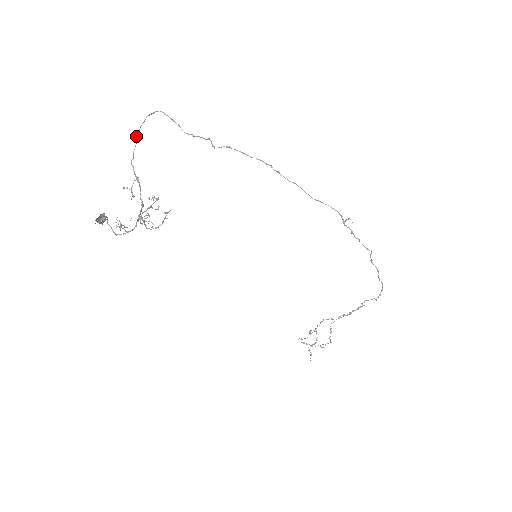
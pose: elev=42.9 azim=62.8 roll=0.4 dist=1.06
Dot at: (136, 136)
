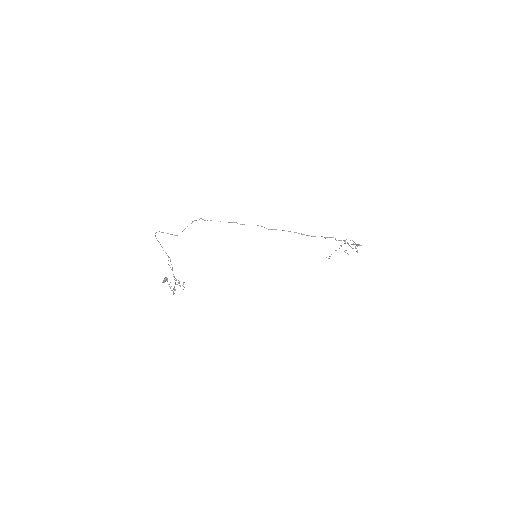
Dot at: (157, 240)
